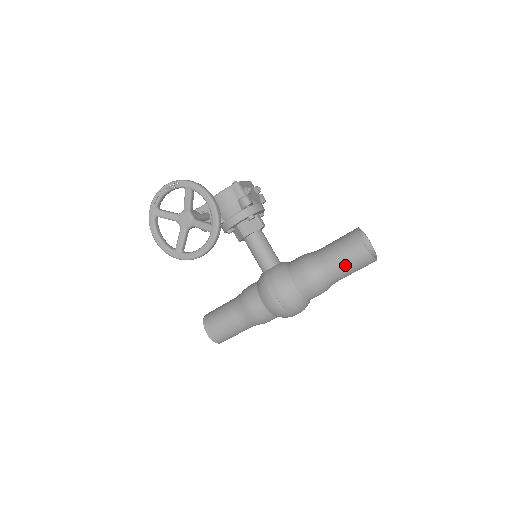
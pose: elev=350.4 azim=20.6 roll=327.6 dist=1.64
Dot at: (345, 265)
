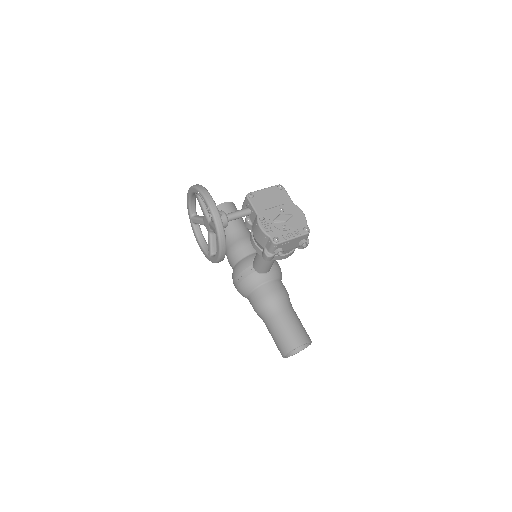
Dot at: (272, 337)
